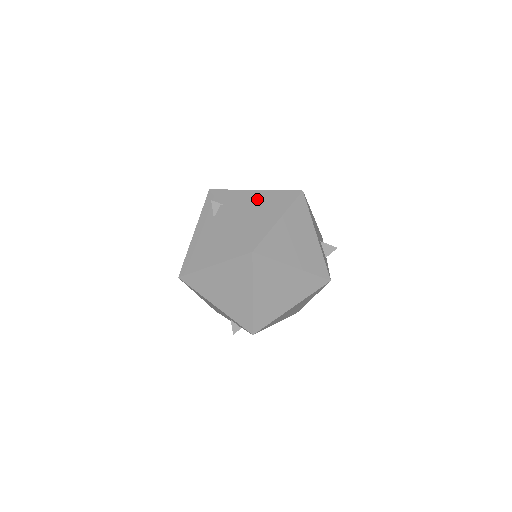
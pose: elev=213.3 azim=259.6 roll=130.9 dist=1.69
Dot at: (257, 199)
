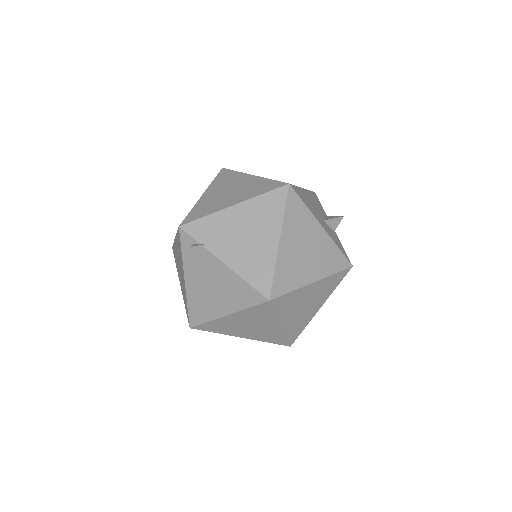
Dot at: (241, 219)
